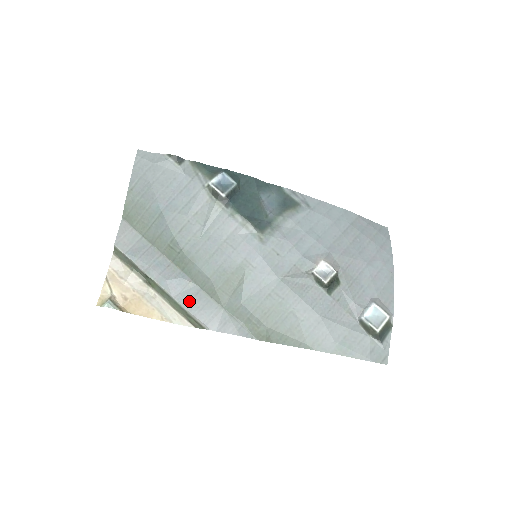
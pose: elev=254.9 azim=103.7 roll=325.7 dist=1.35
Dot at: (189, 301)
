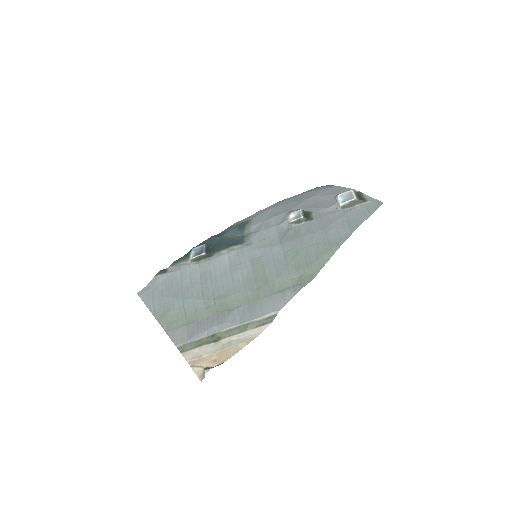
Dot at: (250, 315)
